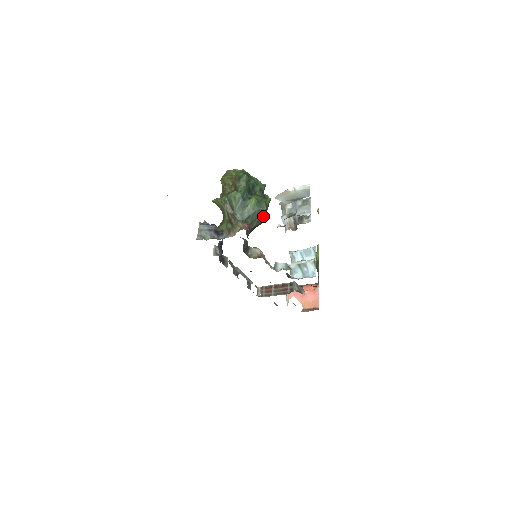
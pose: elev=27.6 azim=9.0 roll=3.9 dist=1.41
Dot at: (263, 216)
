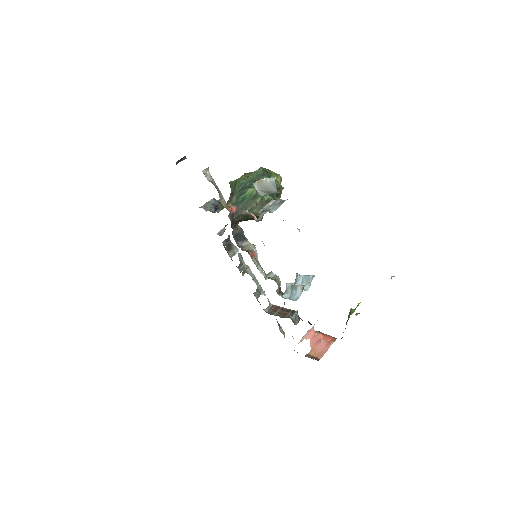
Dot at: (255, 208)
